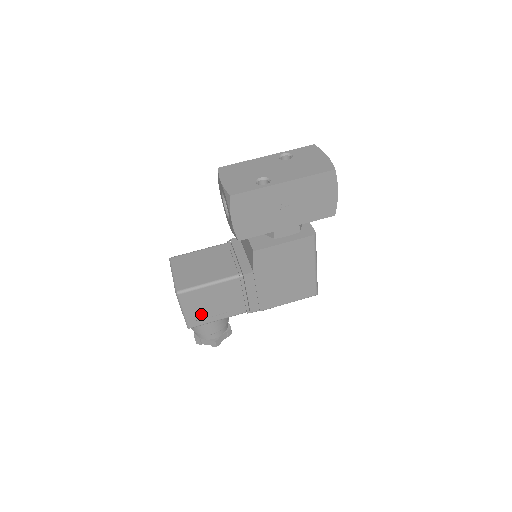
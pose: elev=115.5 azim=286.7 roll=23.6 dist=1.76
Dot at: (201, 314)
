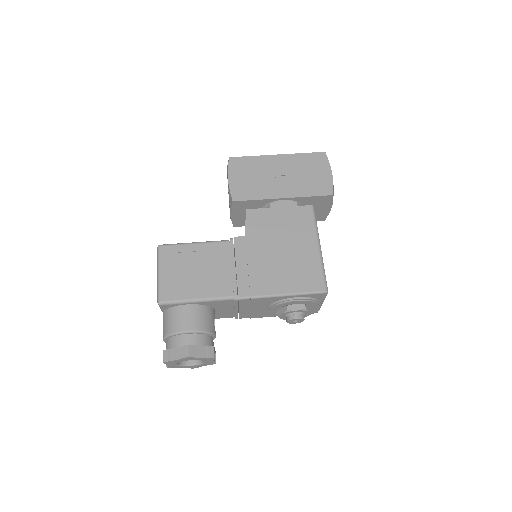
Dot at: (178, 283)
